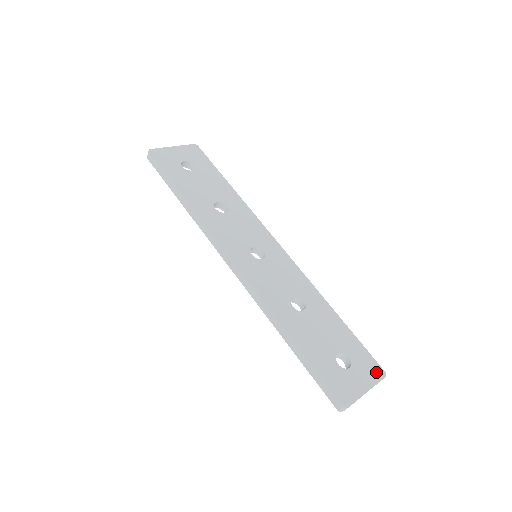
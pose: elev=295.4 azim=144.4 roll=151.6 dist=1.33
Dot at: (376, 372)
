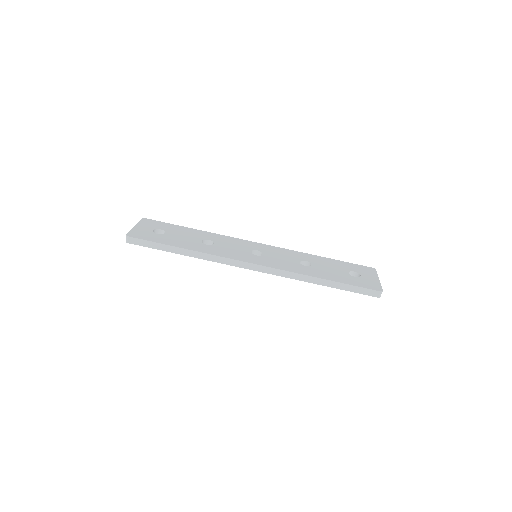
Dot at: (371, 270)
